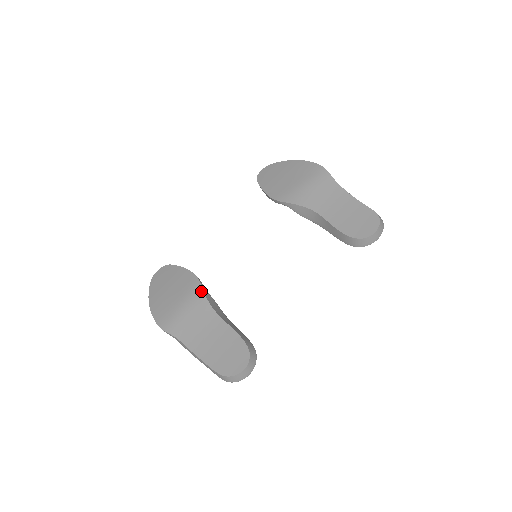
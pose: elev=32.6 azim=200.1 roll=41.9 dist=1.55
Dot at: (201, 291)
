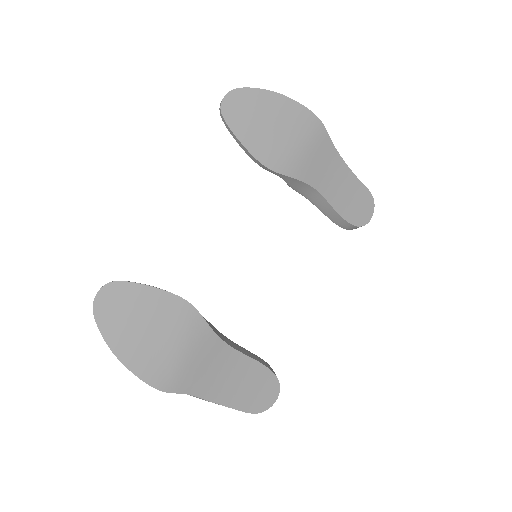
Dot at: (204, 324)
